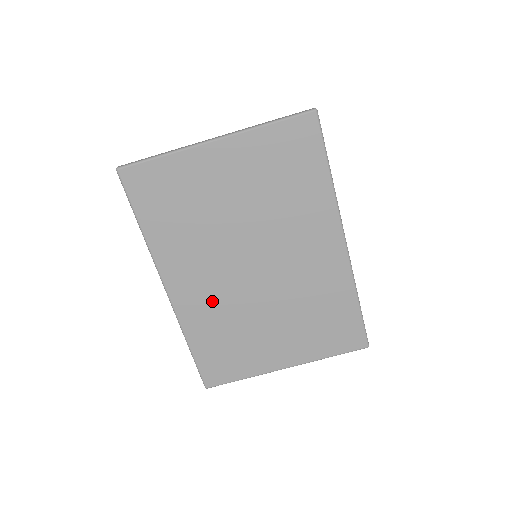
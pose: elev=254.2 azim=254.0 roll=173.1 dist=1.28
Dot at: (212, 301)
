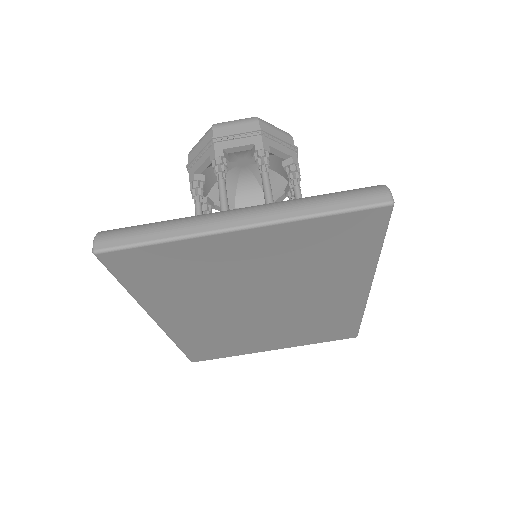
Dot at: (209, 326)
